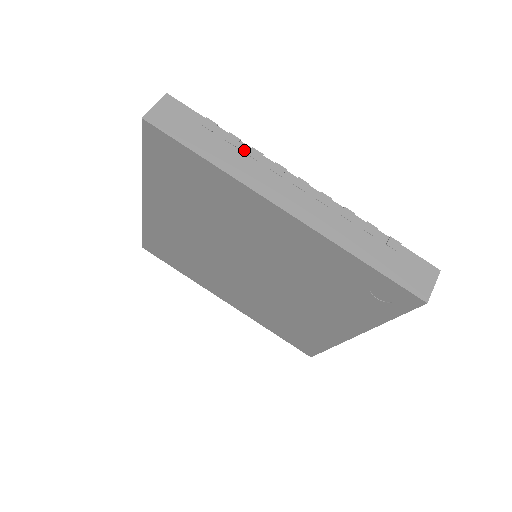
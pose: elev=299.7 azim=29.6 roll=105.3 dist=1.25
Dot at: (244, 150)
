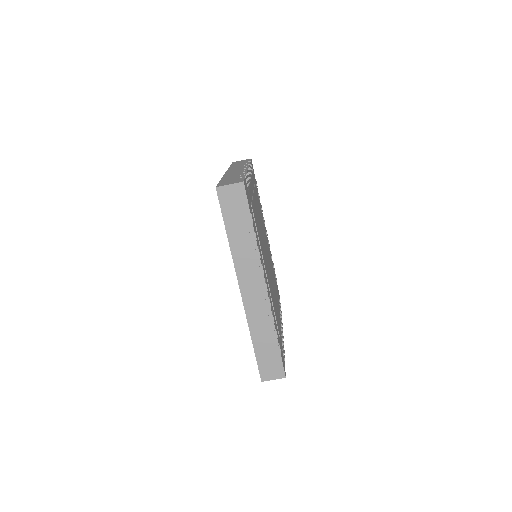
Dot at: (253, 247)
